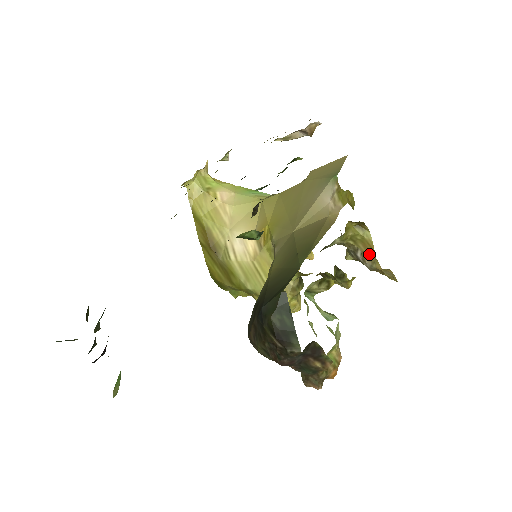
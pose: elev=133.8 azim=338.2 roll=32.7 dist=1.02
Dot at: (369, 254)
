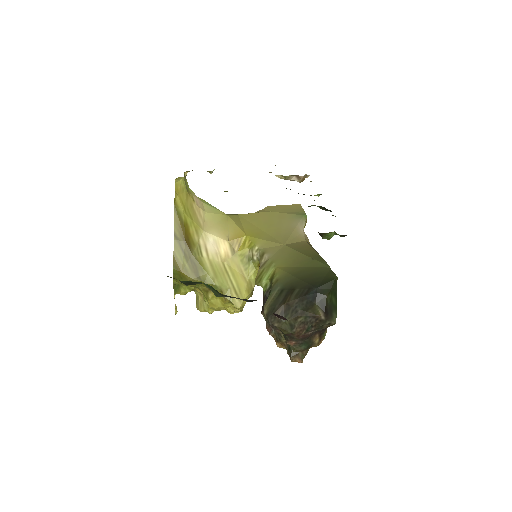
Dot at: occluded
